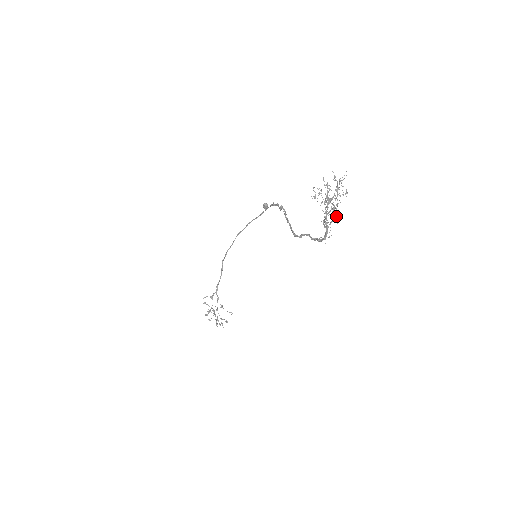
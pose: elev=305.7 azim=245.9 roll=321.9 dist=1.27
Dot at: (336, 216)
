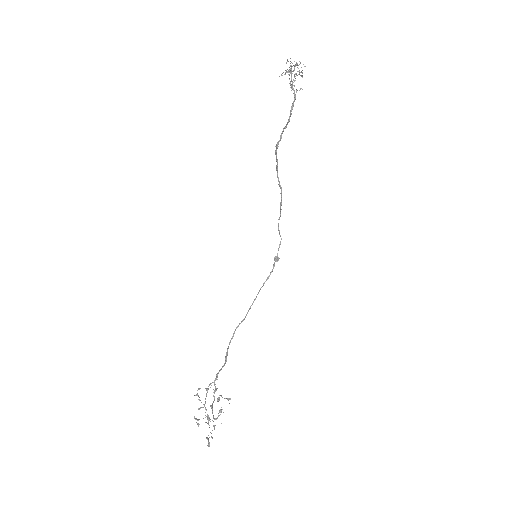
Dot at: occluded
